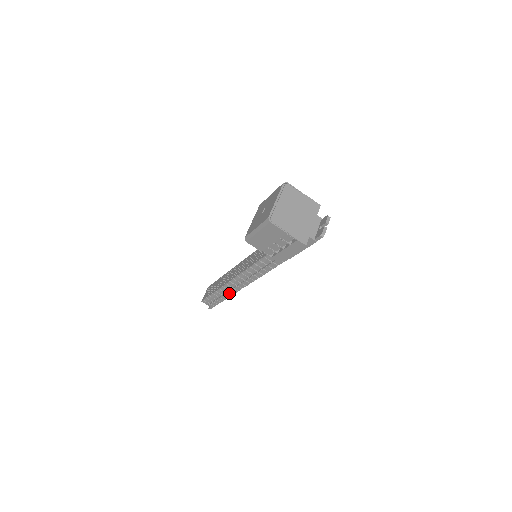
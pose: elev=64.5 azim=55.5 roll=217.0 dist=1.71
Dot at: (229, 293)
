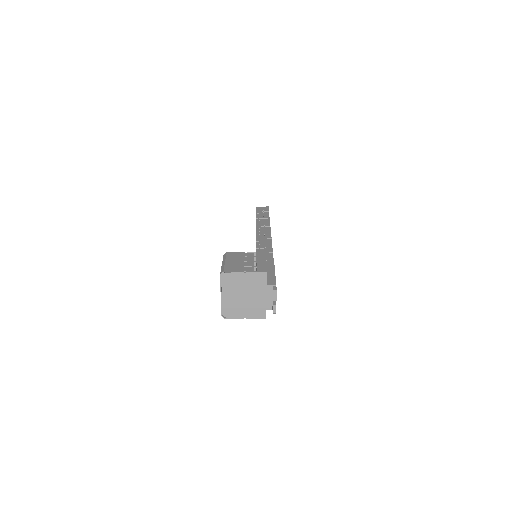
Dot at: occluded
